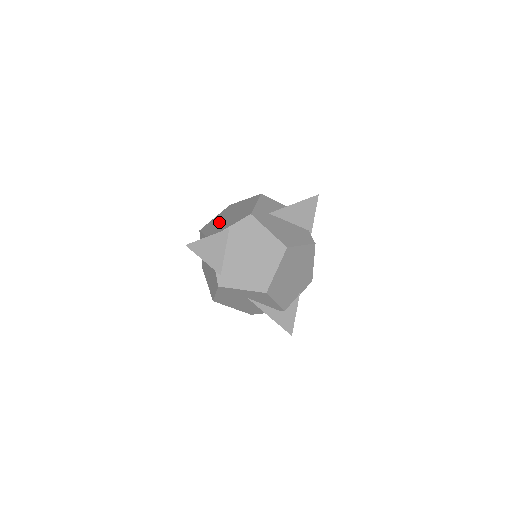
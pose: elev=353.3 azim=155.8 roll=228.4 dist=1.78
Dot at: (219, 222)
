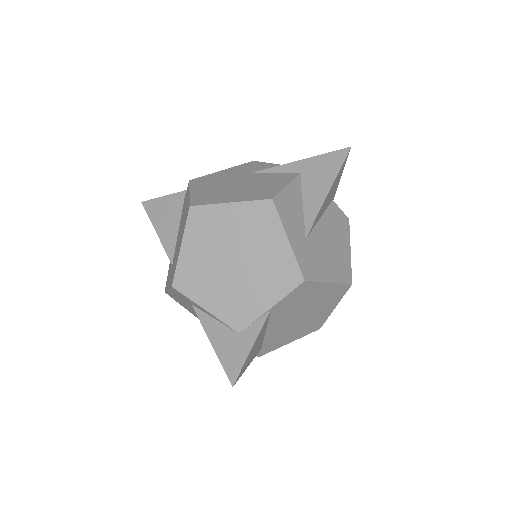
Dot at: (219, 278)
